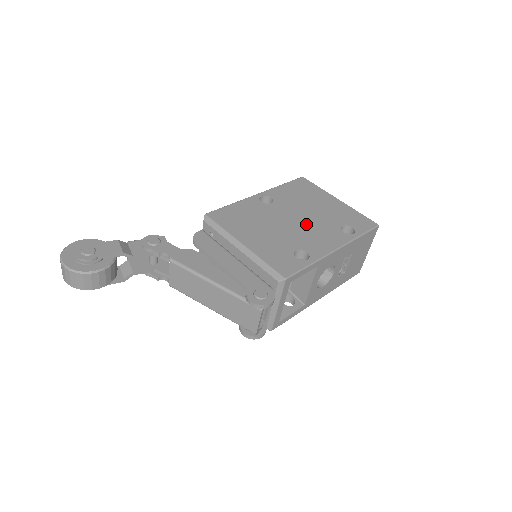
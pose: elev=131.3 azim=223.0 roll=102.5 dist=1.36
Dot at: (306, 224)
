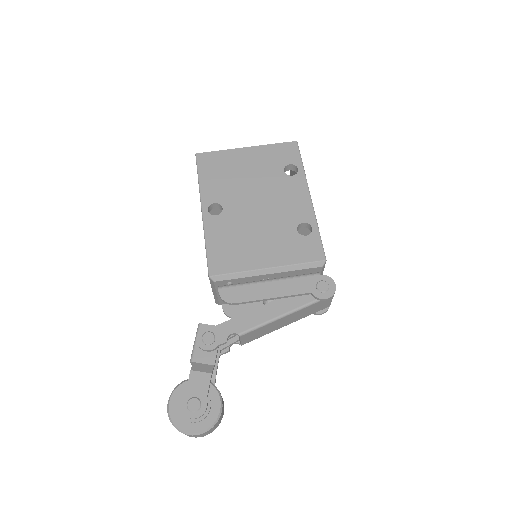
Dot at: (267, 198)
